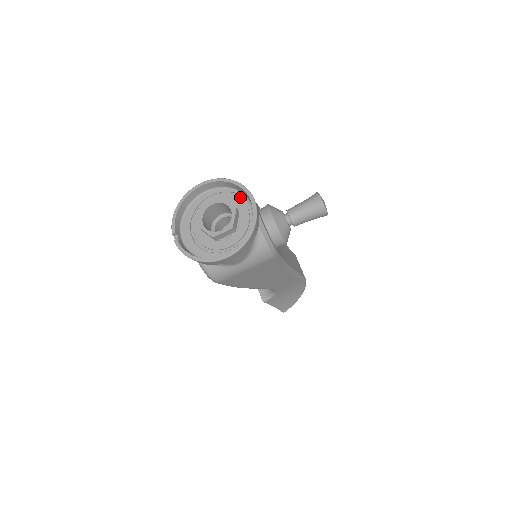
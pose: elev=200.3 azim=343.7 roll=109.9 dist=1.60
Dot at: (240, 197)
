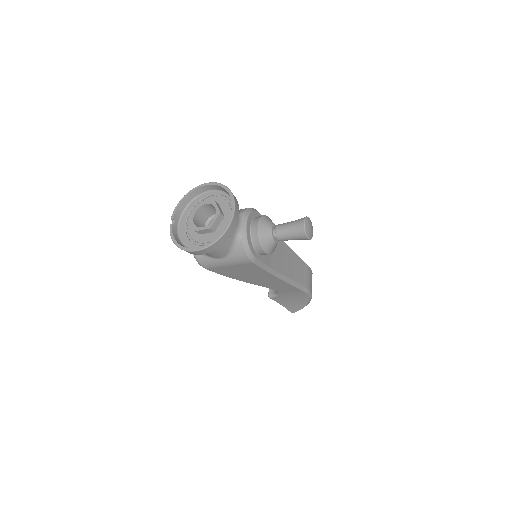
Dot at: (231, 203)
